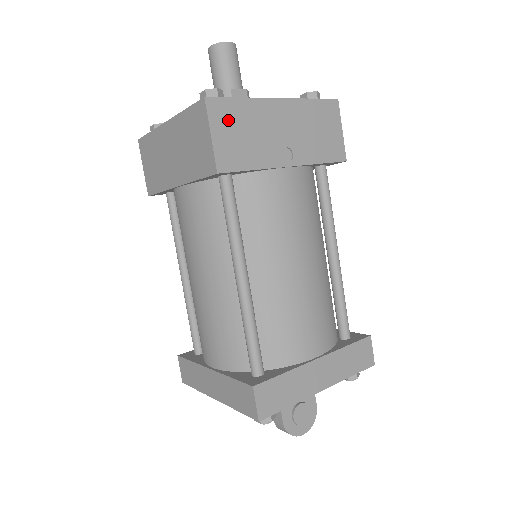
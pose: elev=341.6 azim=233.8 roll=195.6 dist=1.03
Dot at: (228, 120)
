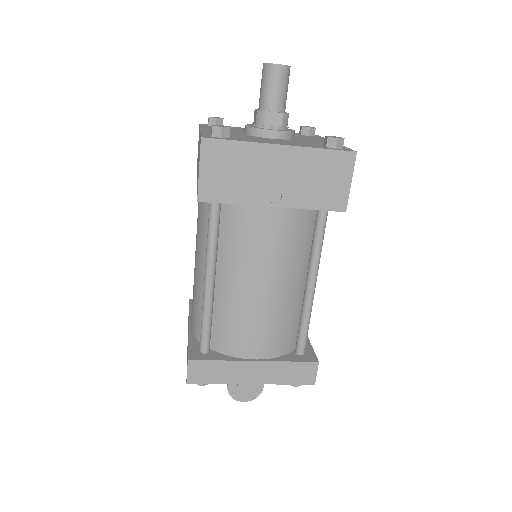
Dot at: (220, 159)
